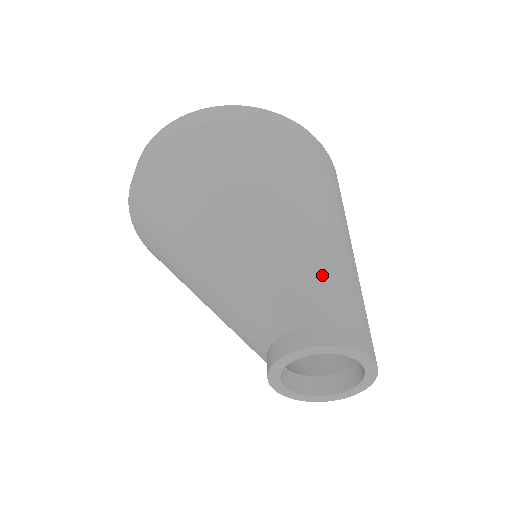
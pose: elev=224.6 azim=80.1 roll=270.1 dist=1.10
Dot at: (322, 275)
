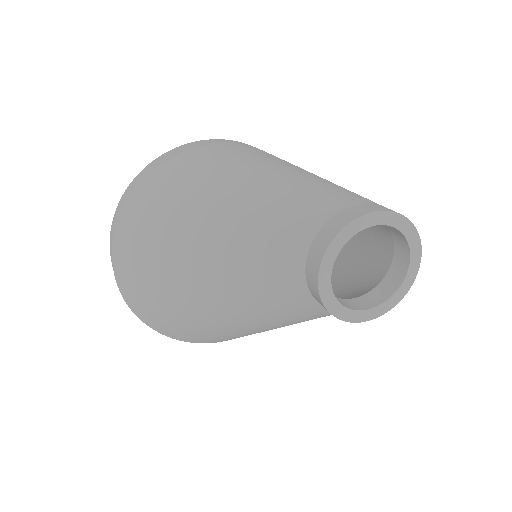
Dot at: (294, 197)
